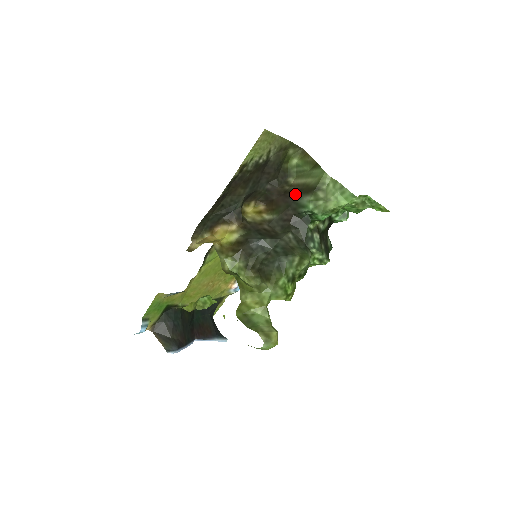
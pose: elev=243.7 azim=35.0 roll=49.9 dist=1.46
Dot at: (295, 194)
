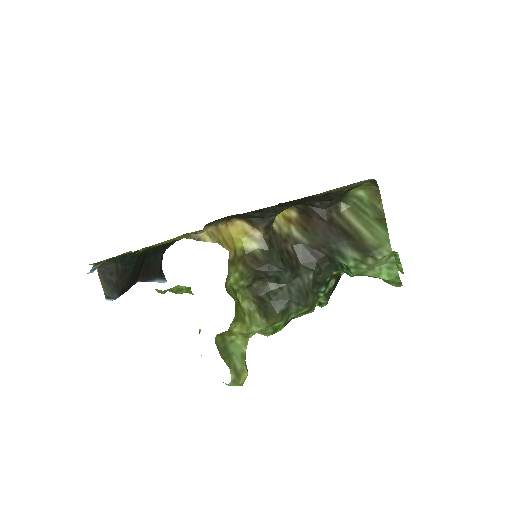
Dot at: (342, 236)
